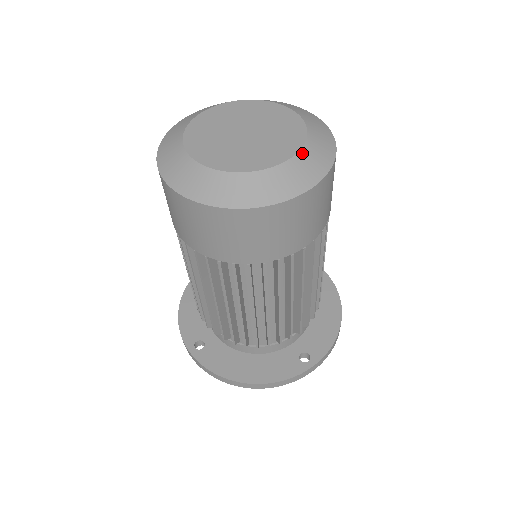
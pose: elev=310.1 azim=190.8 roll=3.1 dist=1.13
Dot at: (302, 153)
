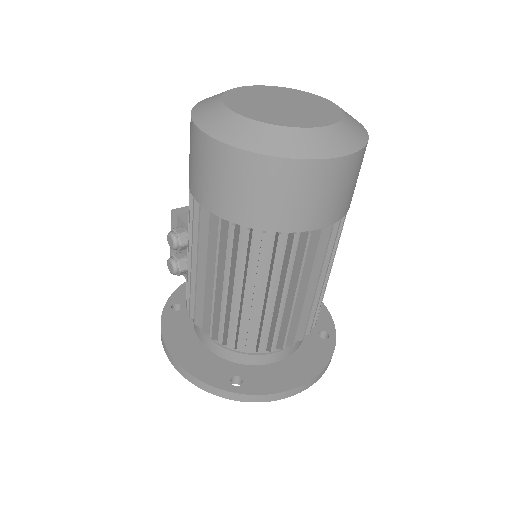
Dot at: (341, 109)
